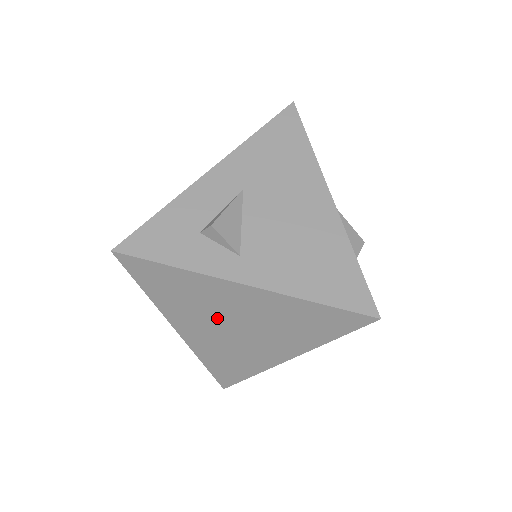
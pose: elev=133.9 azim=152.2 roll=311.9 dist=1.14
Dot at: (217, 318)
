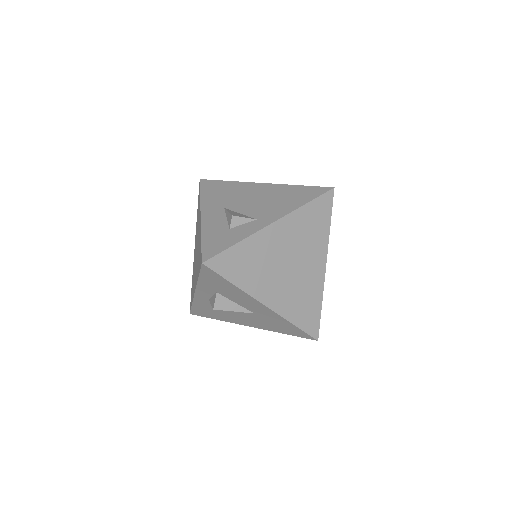
Dot at: (277, 267)
